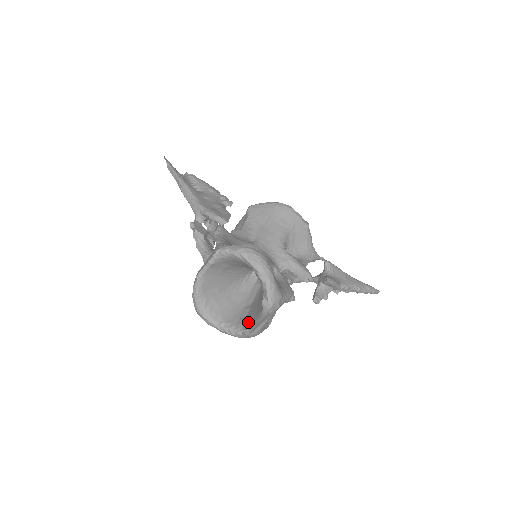
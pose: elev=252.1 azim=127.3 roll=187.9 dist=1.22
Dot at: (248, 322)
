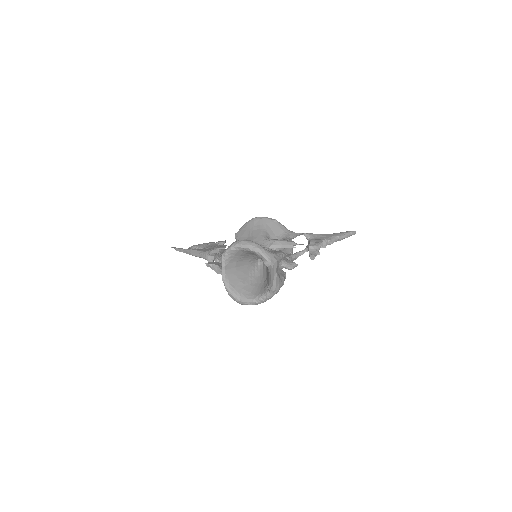
Dot at: (268, 284)
